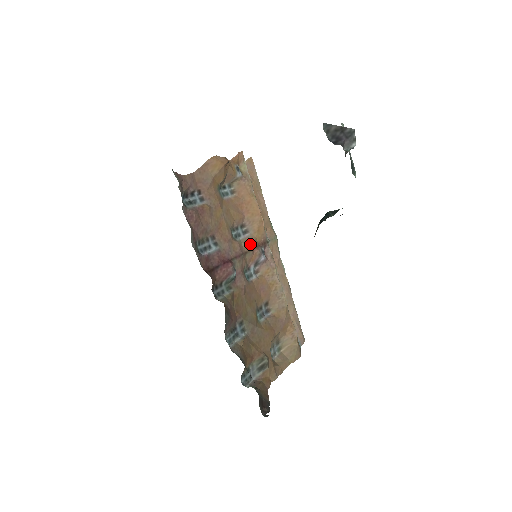
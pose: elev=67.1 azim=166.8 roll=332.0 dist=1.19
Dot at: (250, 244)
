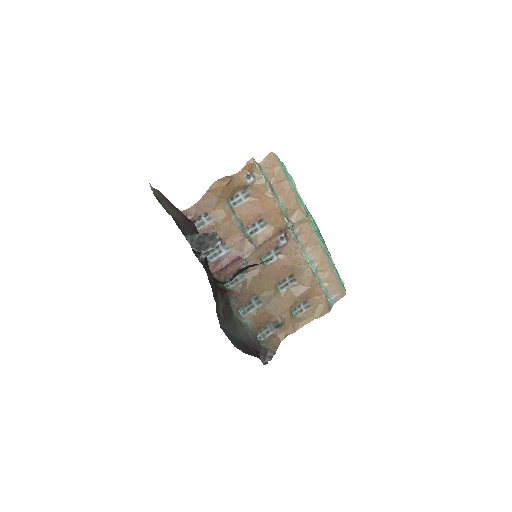
Dot at: (267, 235)
